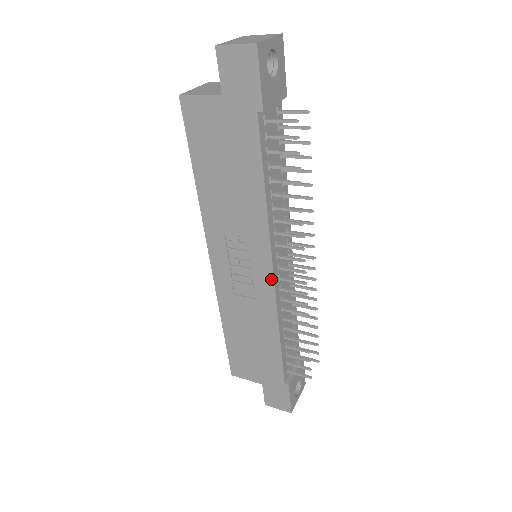
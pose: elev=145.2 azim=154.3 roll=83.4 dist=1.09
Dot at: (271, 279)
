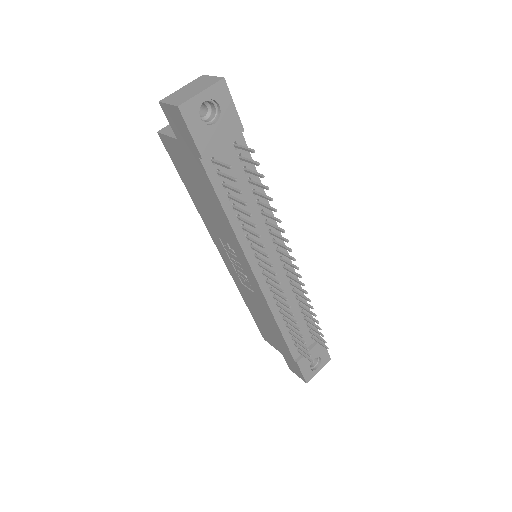
Dot at: (256, 283)
